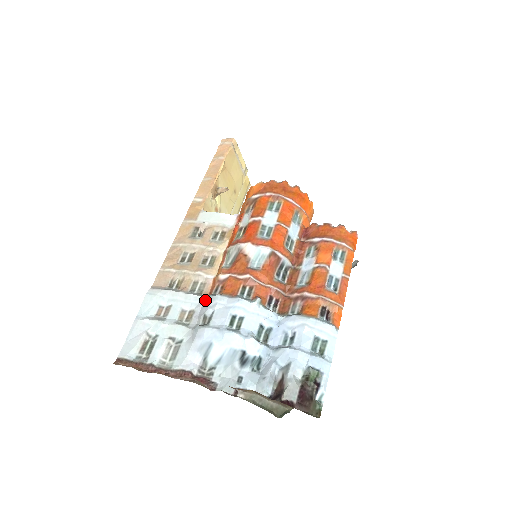
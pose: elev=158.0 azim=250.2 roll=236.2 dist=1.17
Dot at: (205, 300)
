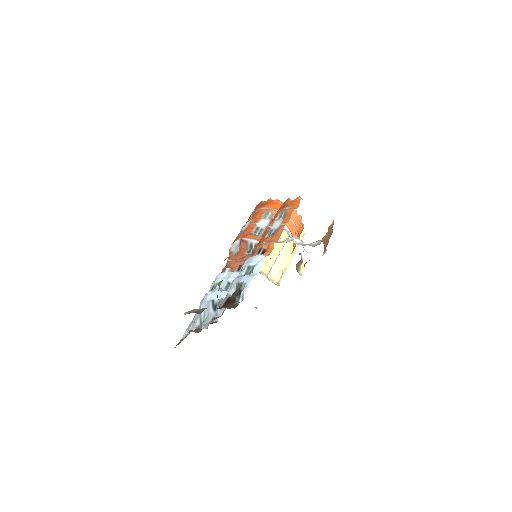
Dot at: occluded
